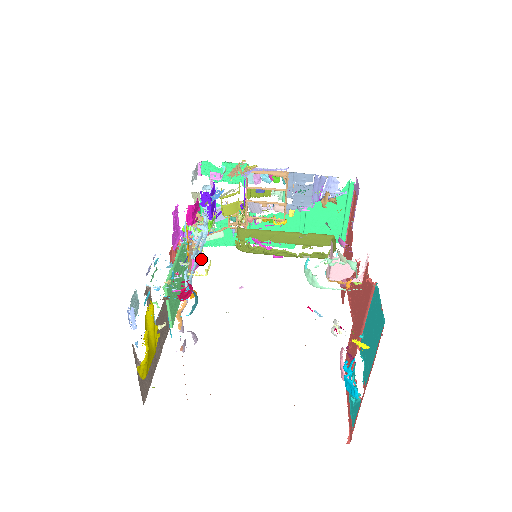
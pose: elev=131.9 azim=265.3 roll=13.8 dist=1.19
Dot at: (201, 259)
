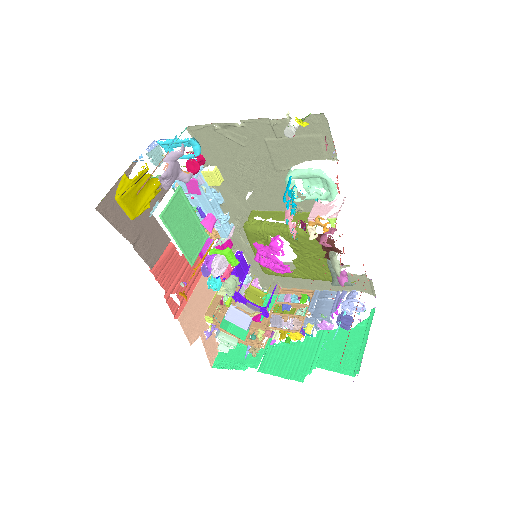
Dot at: (212, 225)
